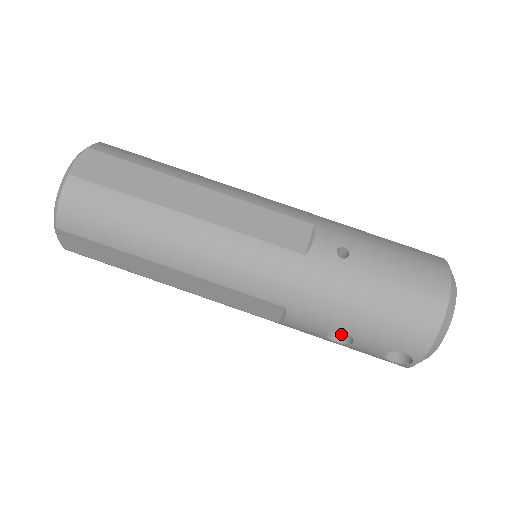
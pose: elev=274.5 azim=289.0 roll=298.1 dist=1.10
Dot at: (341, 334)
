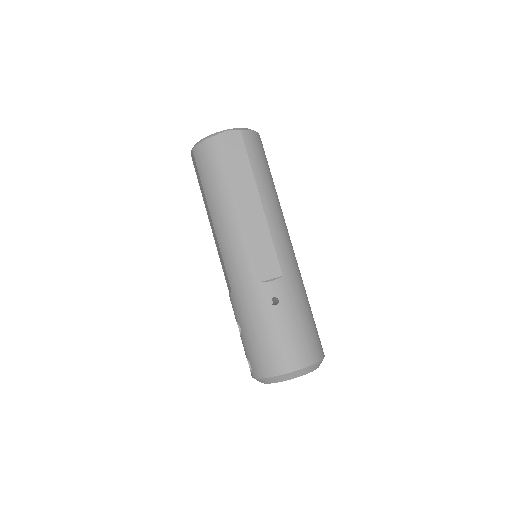
Dot at: occluded
